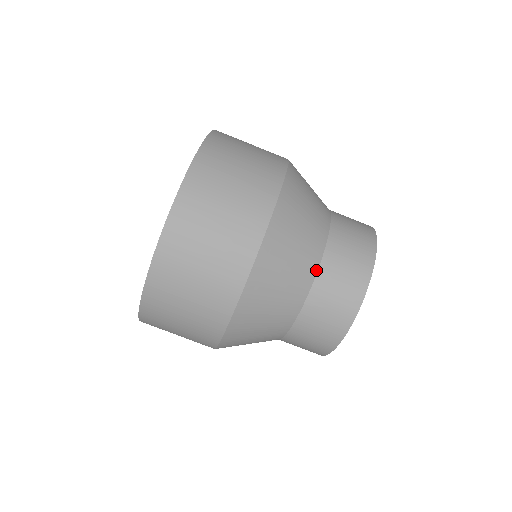
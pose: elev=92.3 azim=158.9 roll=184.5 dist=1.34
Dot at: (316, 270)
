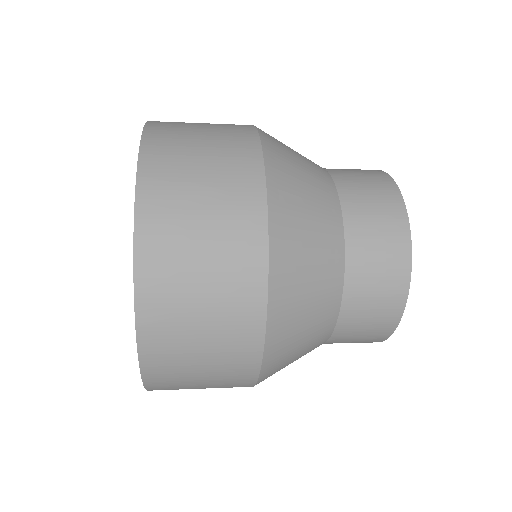
Dot at: (337, 197)
